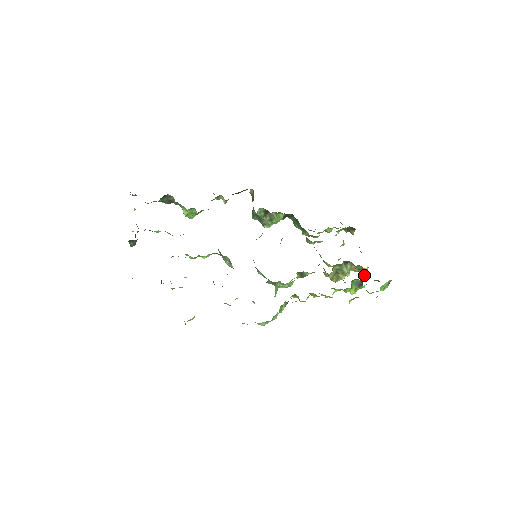
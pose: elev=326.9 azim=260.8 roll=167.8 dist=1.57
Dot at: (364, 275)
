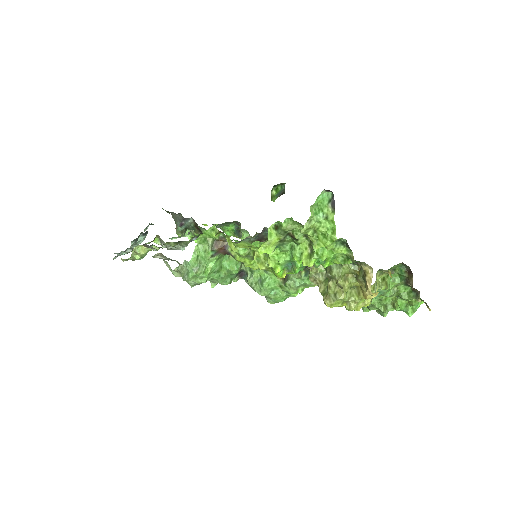
Dot at: (368, 289)
